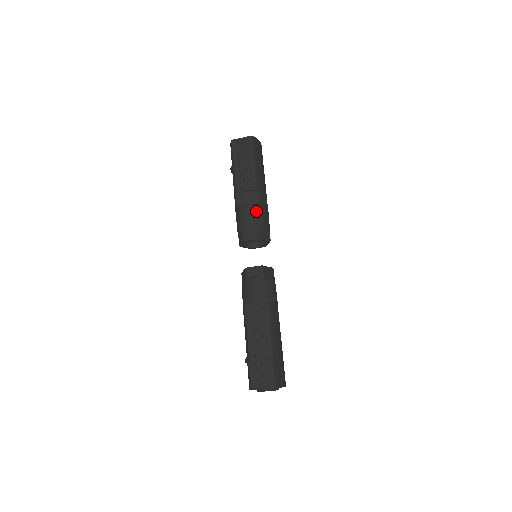
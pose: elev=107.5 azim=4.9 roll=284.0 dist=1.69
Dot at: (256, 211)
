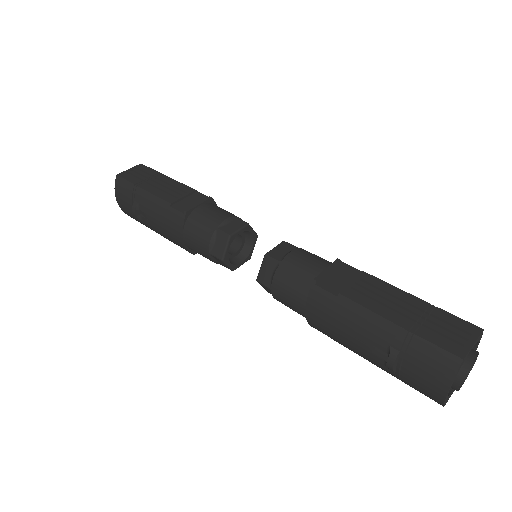
Dot at: (215, 207)
